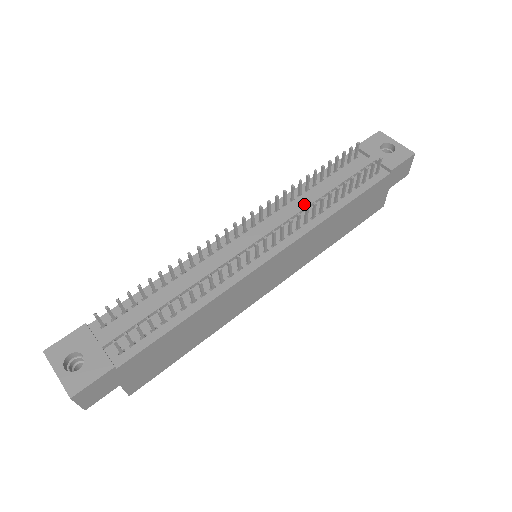
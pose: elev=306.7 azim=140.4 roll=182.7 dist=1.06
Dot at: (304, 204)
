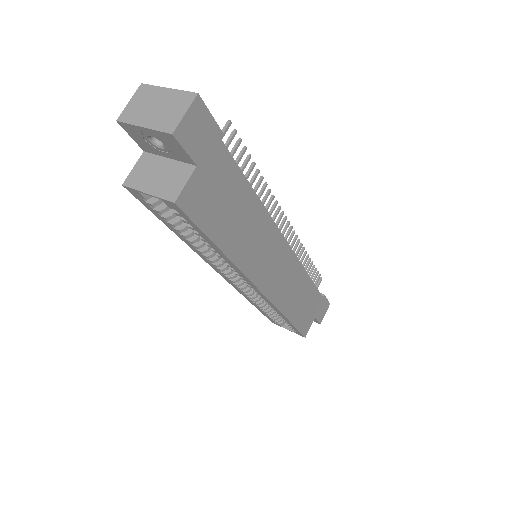
Dot at: occluded
